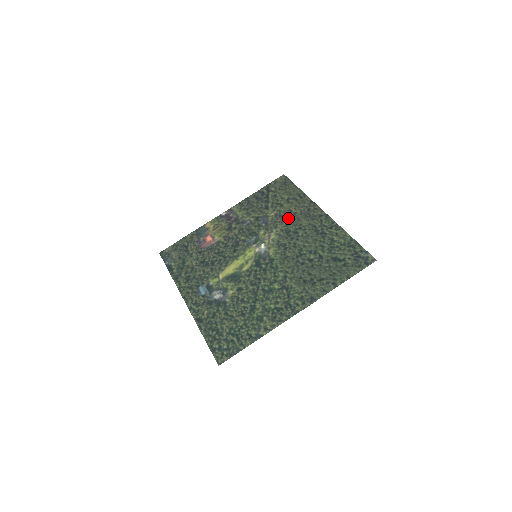
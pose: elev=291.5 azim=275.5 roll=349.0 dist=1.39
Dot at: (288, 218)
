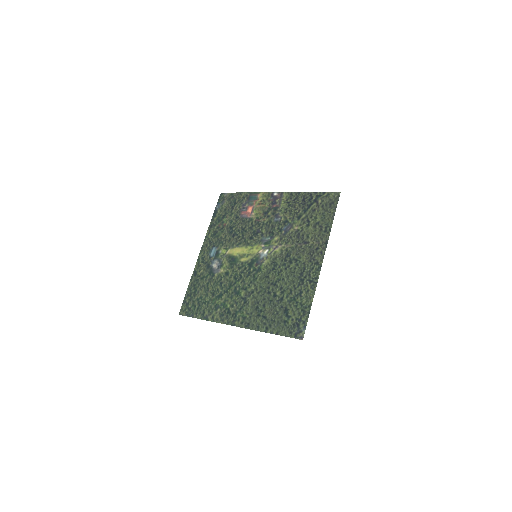
Dot at: (300, 242)
